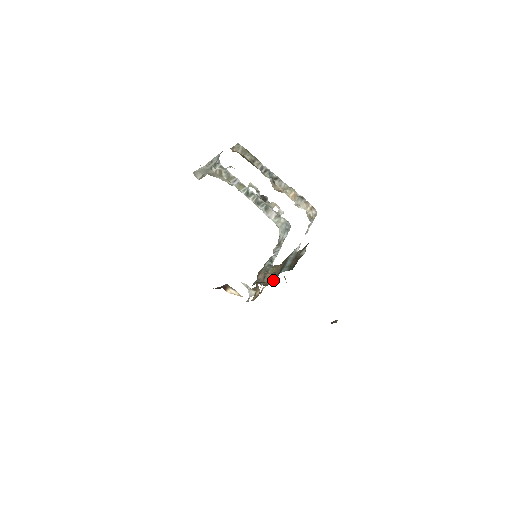
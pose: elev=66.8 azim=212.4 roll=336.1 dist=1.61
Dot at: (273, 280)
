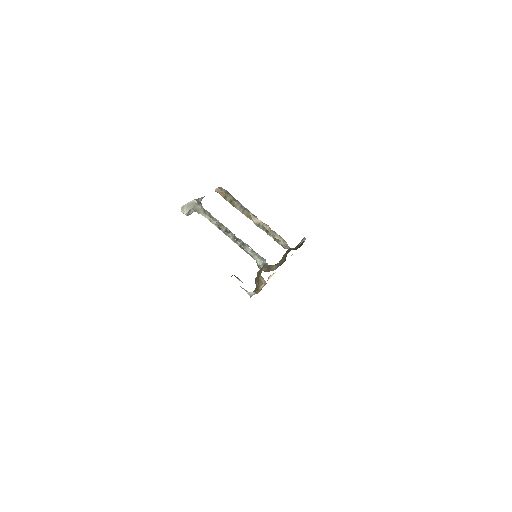
Dot at: (281, 264)
